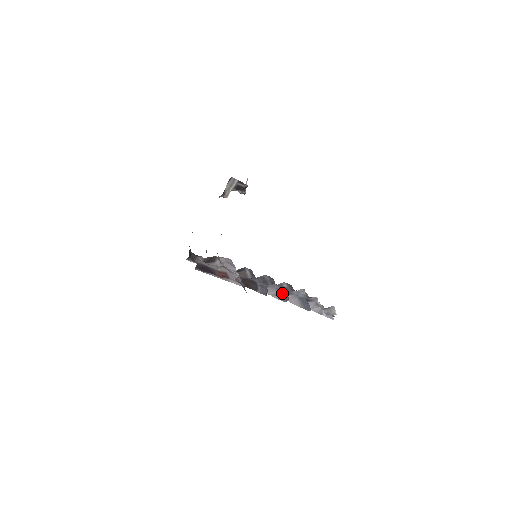
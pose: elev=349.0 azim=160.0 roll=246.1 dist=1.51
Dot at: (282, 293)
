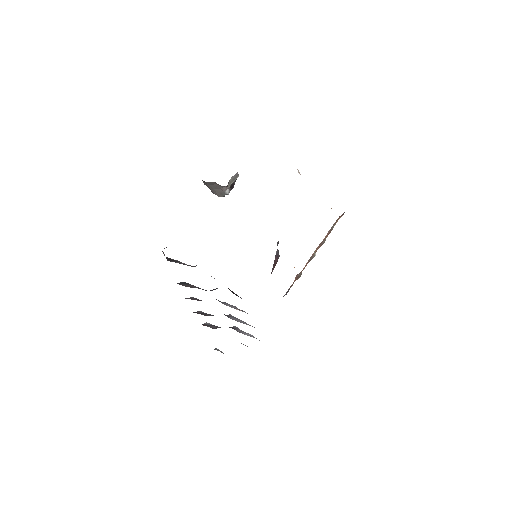
Dot at: occluded
